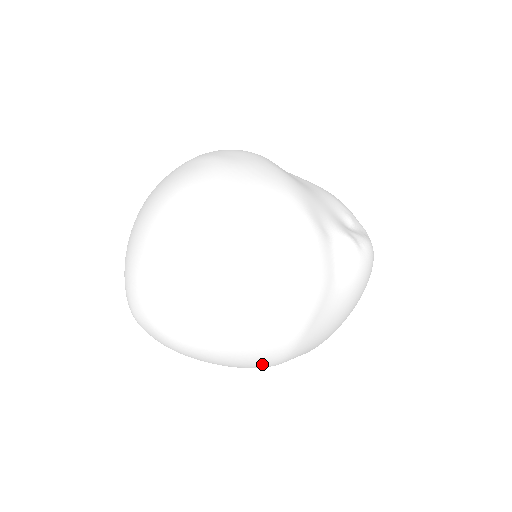
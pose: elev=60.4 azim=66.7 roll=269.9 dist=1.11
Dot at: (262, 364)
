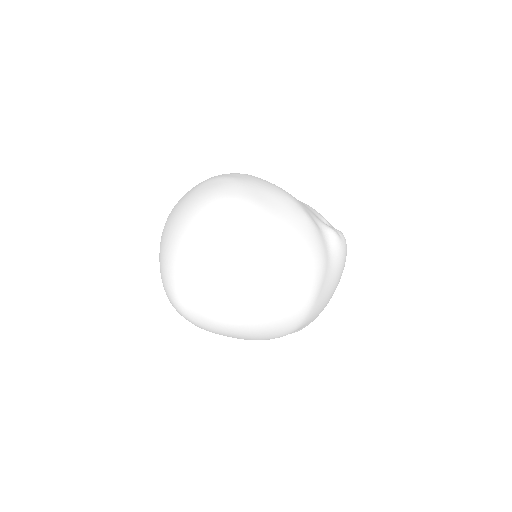
Dot at: (285, 329)
